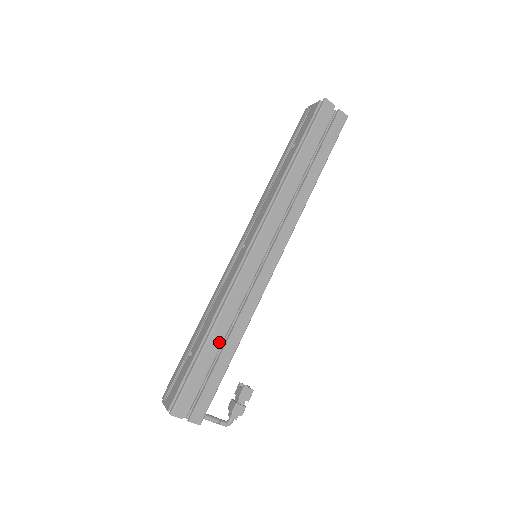
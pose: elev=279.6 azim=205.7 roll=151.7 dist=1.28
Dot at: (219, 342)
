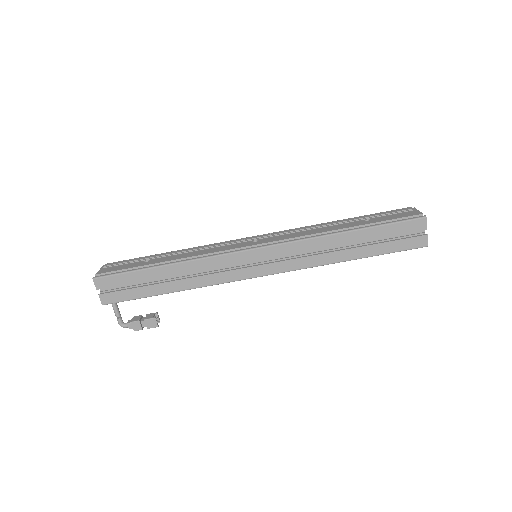
Dot at: (168, 276)
